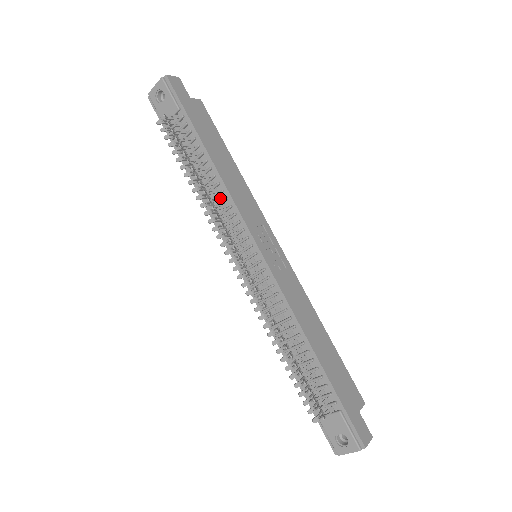
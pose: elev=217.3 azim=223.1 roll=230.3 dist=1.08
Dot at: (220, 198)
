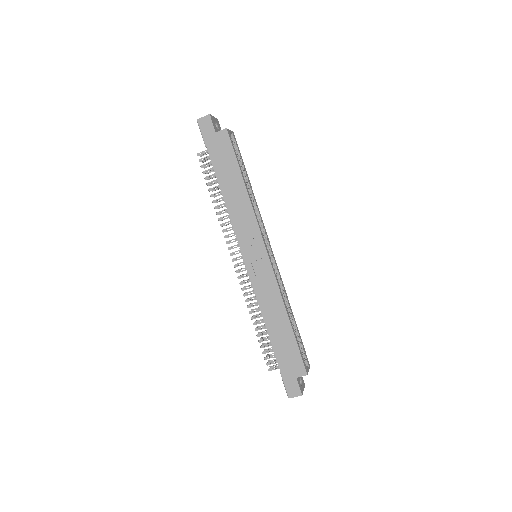
Dot at: occluded
